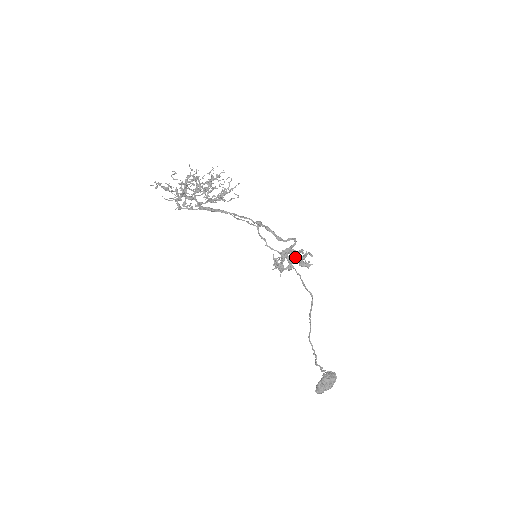
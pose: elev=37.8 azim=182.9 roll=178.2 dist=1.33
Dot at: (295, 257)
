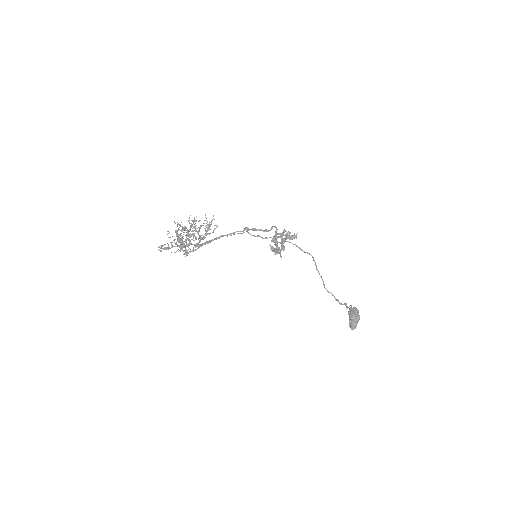
Dot at: occluded
